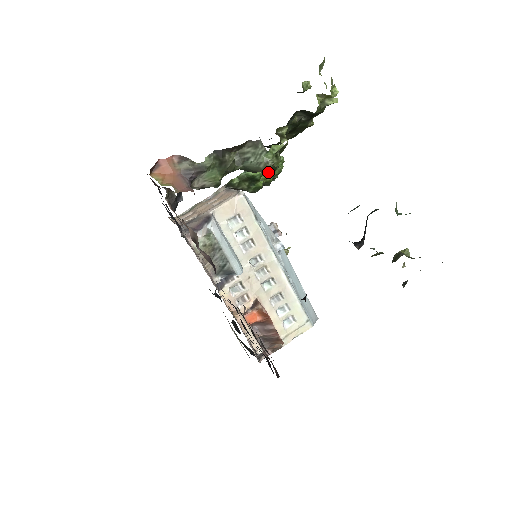
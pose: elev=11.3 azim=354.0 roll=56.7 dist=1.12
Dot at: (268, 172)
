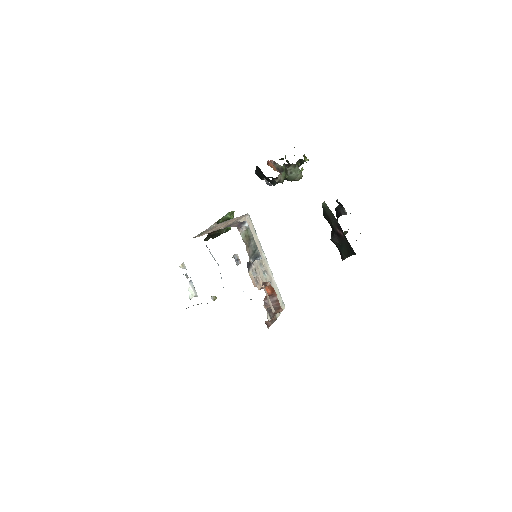
Dot at: occluded
